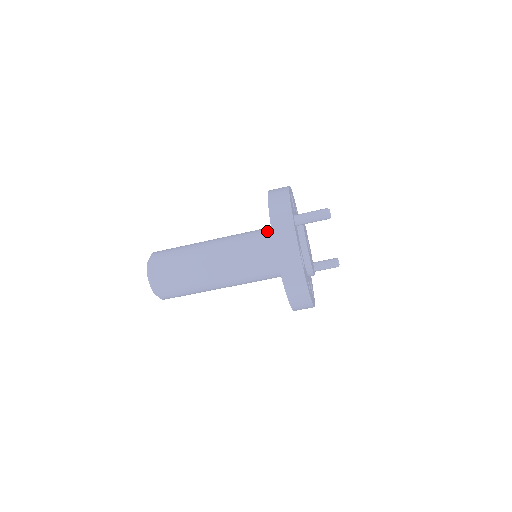
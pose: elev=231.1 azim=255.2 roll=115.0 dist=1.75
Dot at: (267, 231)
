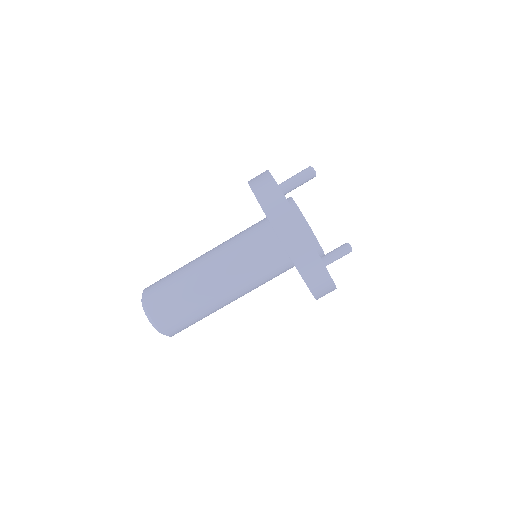
Dot at: (259, 222)
